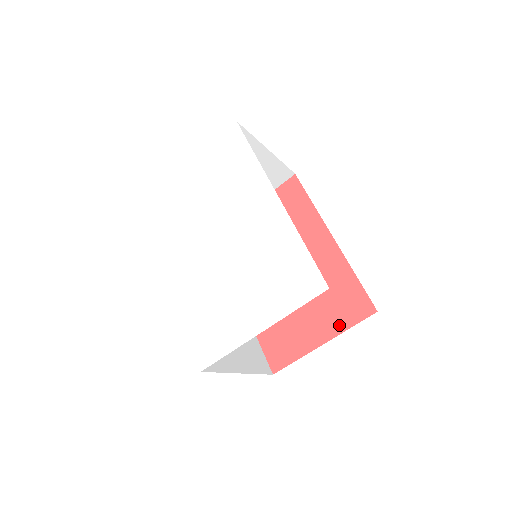
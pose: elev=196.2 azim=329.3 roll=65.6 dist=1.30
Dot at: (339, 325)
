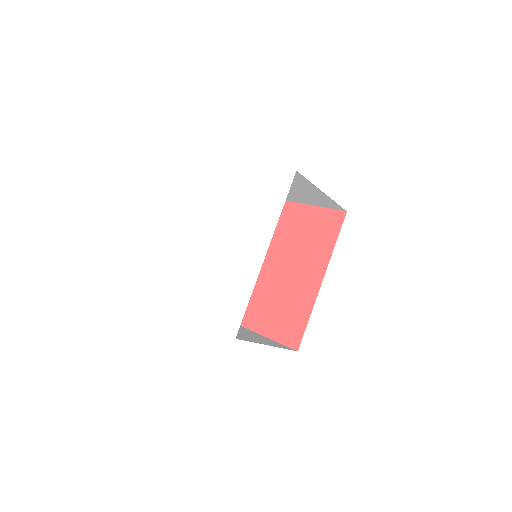
Dot at: (275, 334)
